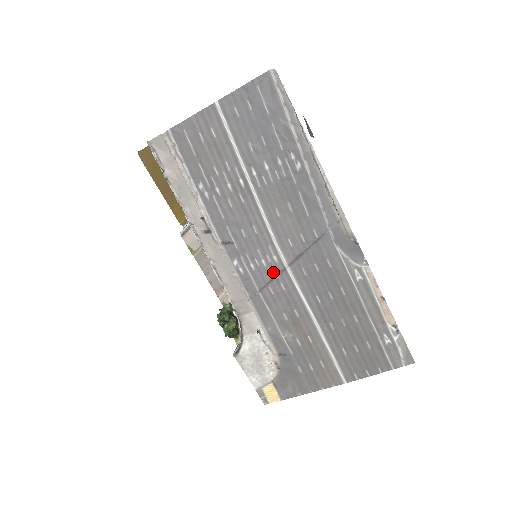
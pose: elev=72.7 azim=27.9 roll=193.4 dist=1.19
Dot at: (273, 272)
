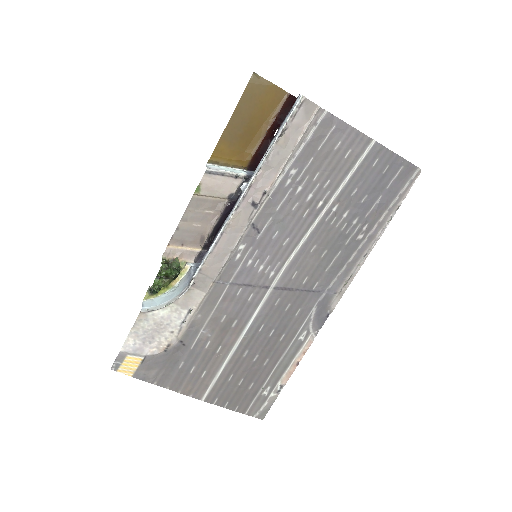
Dot at: (258, 281)
